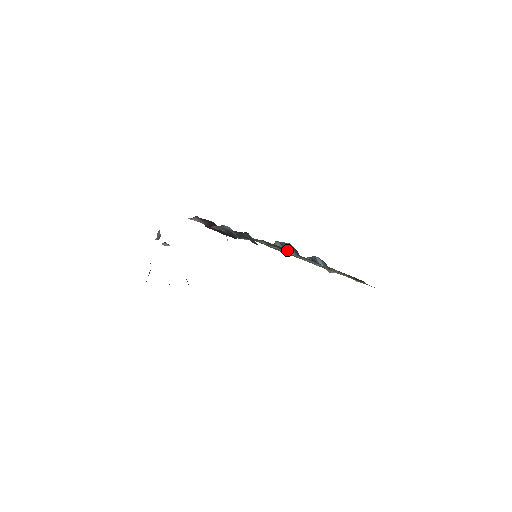
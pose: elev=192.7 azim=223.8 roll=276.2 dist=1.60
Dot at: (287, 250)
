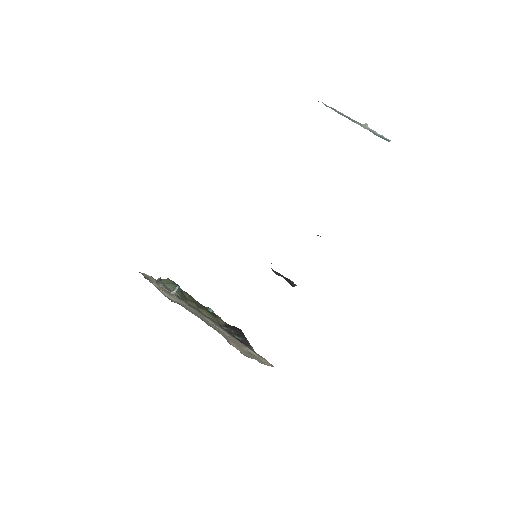
Dot at: occluded
